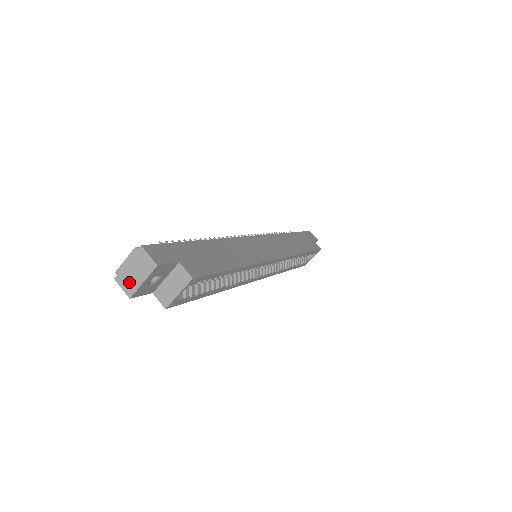
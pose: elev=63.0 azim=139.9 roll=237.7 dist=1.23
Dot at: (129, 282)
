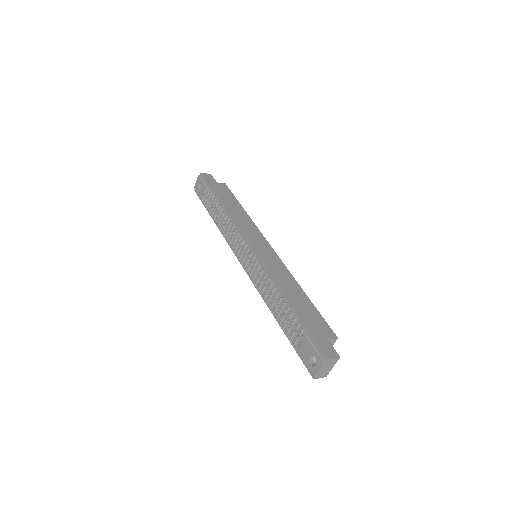
Dot at: (324, 374)
